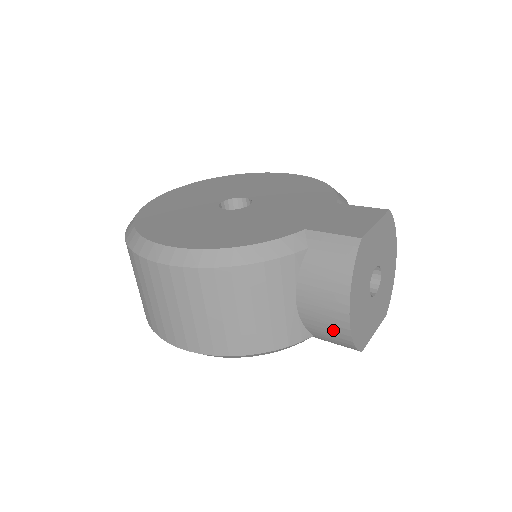
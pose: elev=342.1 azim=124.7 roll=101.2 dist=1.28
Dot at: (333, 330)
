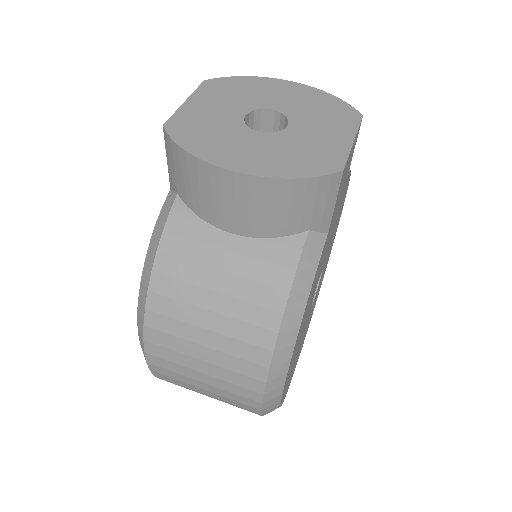
Dot at: (273, 201)
